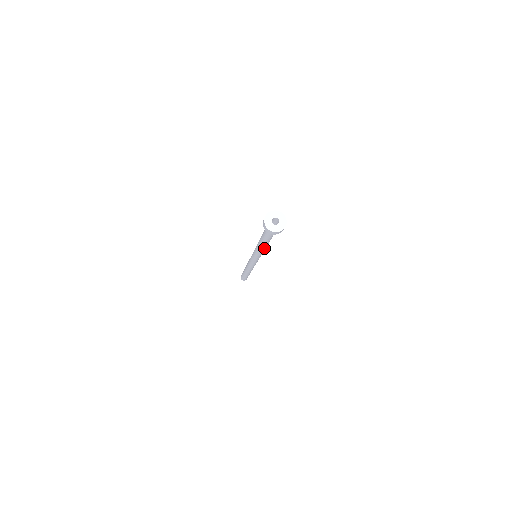
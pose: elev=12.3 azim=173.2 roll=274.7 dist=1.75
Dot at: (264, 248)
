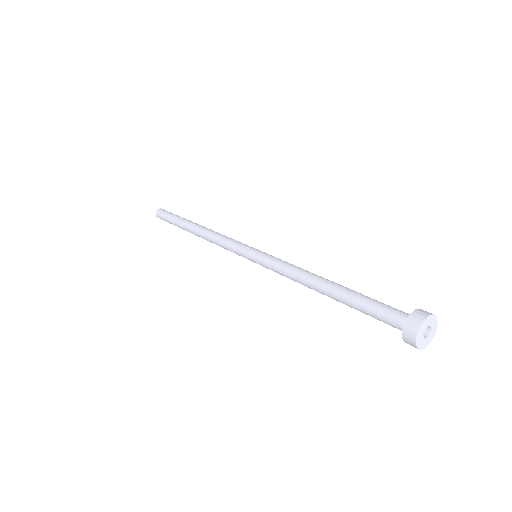
Dot at: occluded
